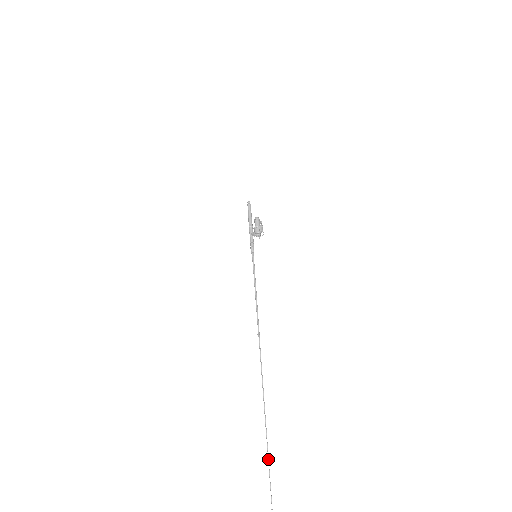
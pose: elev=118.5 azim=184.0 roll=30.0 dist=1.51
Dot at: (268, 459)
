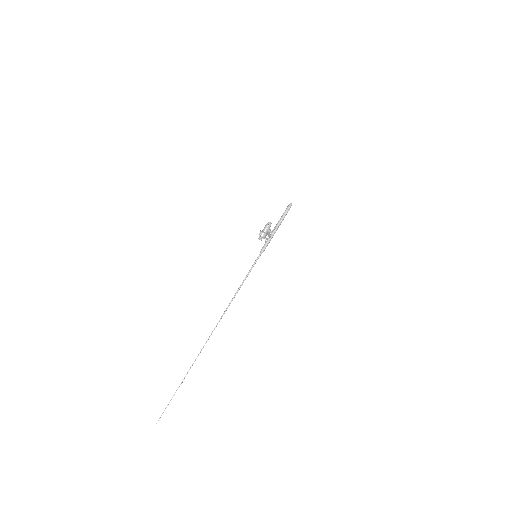
Dot at: (172, 397)
